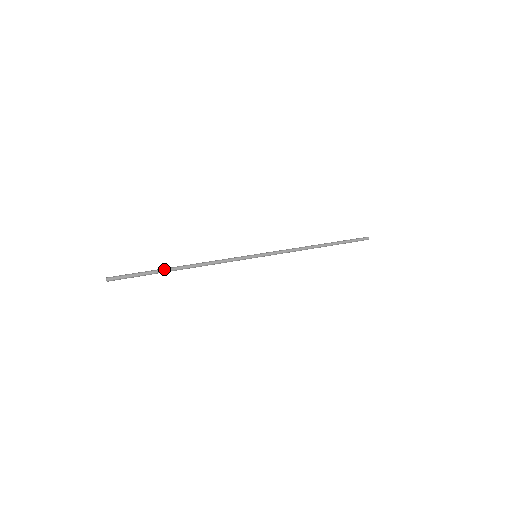
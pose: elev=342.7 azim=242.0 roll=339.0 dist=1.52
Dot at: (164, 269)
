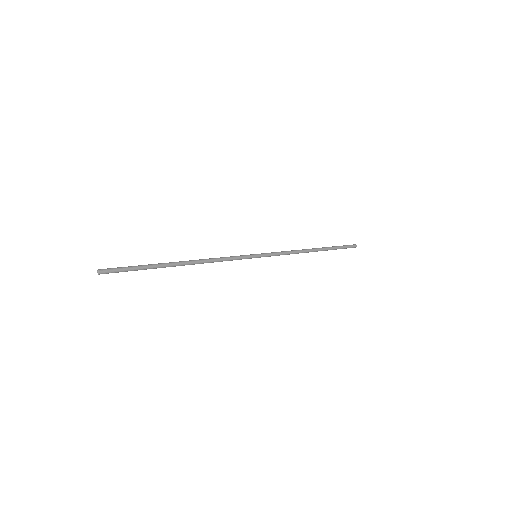
Dot at: (162, 263)
